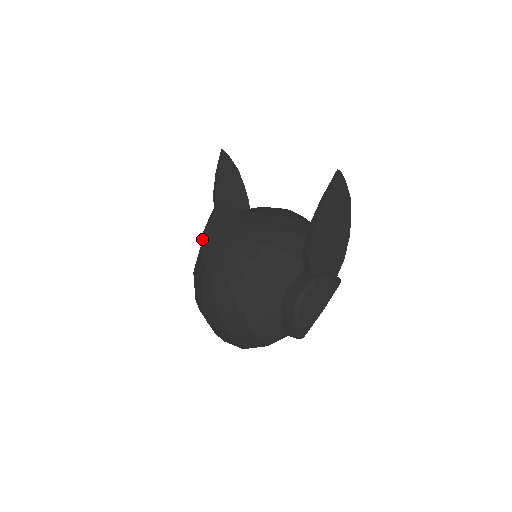
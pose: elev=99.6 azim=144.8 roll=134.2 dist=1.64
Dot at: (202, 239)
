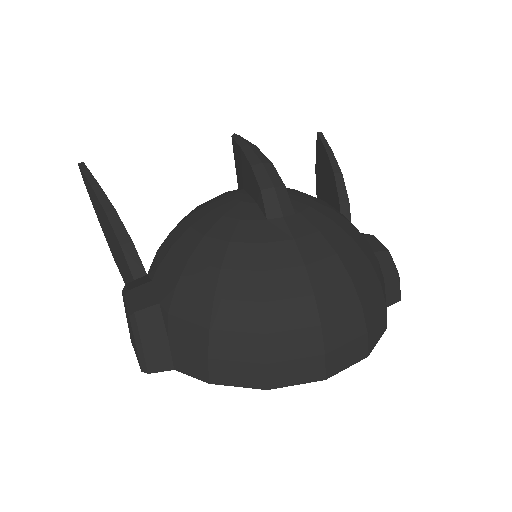
Dot at: (258, 173)
